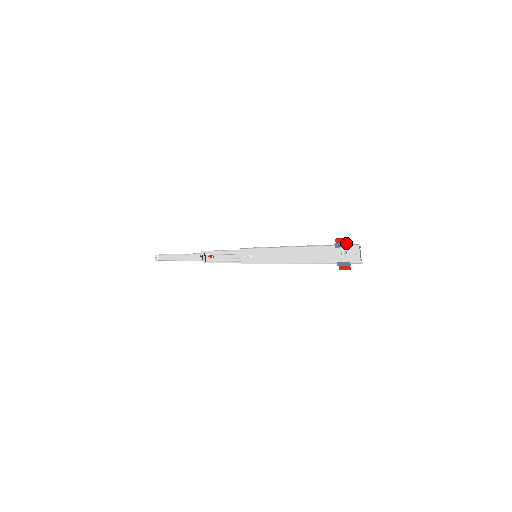
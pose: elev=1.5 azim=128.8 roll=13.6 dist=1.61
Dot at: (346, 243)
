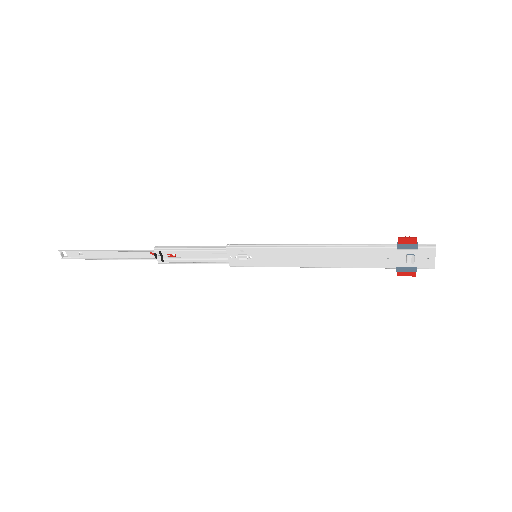
Dot at: (416, 244)
